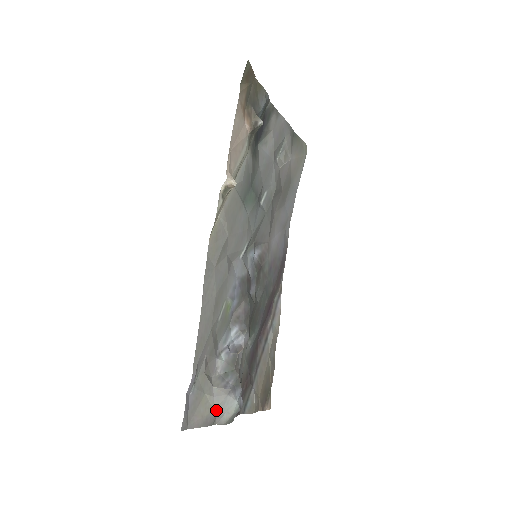
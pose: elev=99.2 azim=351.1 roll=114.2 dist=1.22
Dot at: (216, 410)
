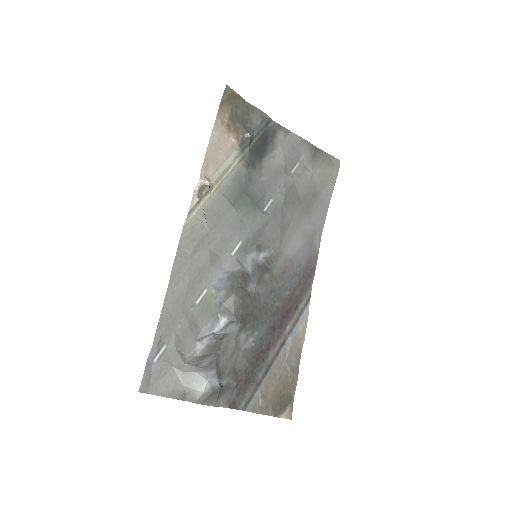
Dot at: (184, 385)
